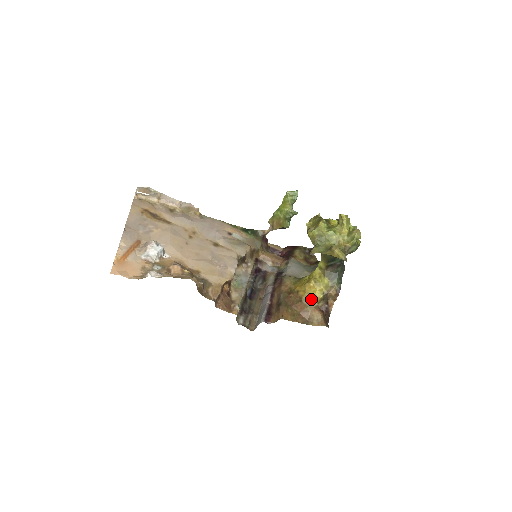
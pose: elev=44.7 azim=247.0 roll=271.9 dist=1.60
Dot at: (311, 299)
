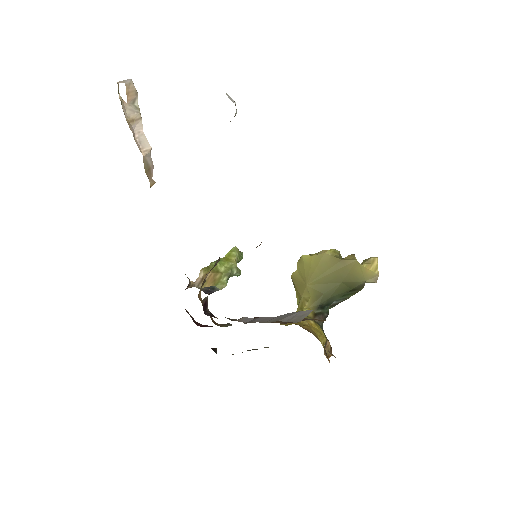
Dot at: (319, 336)
